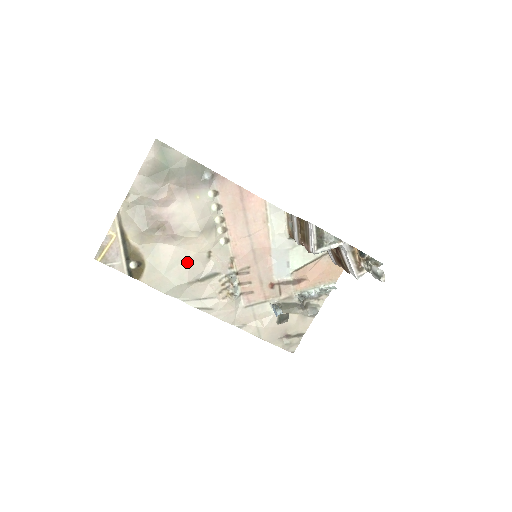
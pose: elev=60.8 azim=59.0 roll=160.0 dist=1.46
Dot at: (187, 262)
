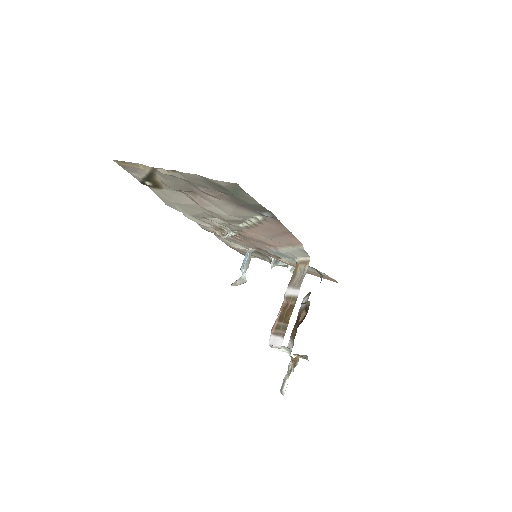
Dot at: (200, 212)
